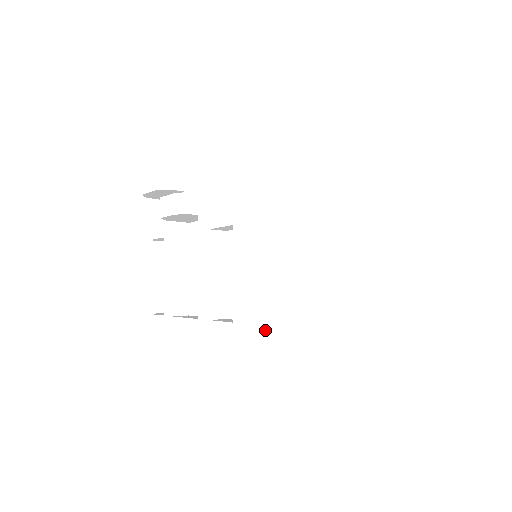
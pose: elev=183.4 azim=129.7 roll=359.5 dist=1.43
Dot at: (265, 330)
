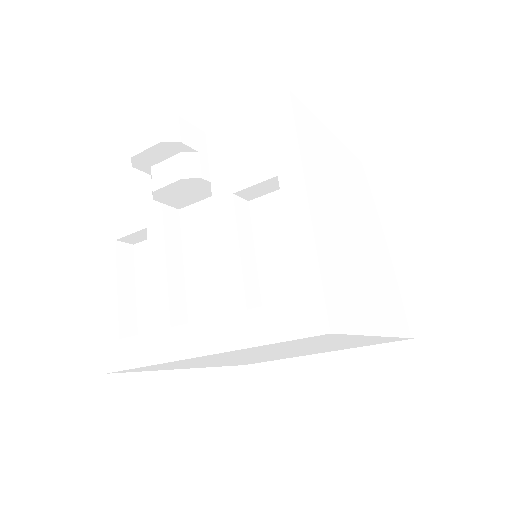
Dot at: (338, 305)
